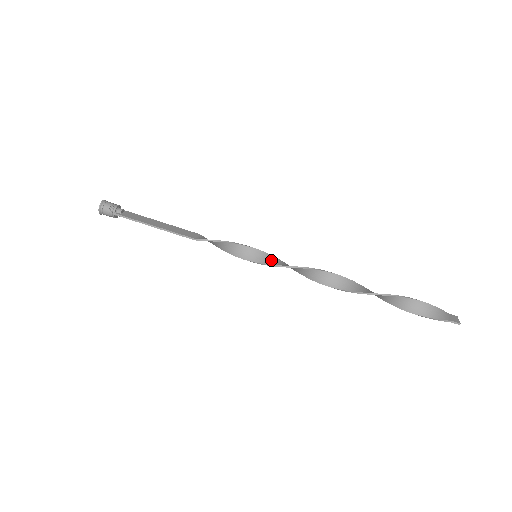
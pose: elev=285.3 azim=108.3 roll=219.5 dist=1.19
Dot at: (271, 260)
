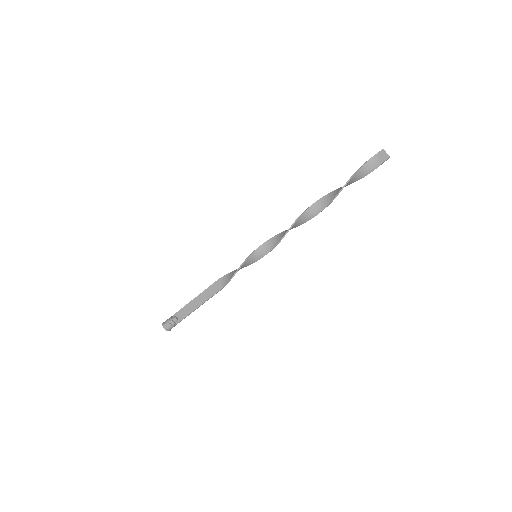
Dot at: (265, 249)
